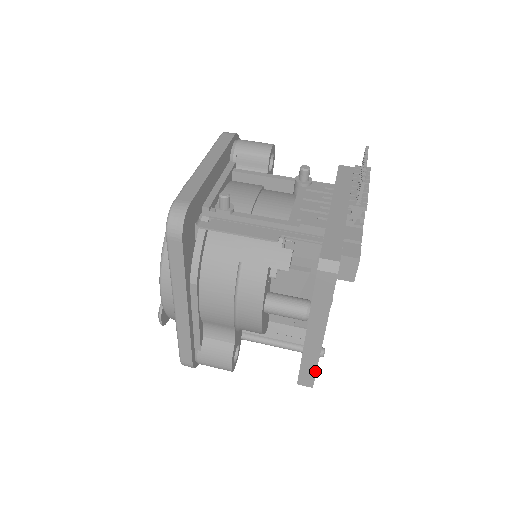
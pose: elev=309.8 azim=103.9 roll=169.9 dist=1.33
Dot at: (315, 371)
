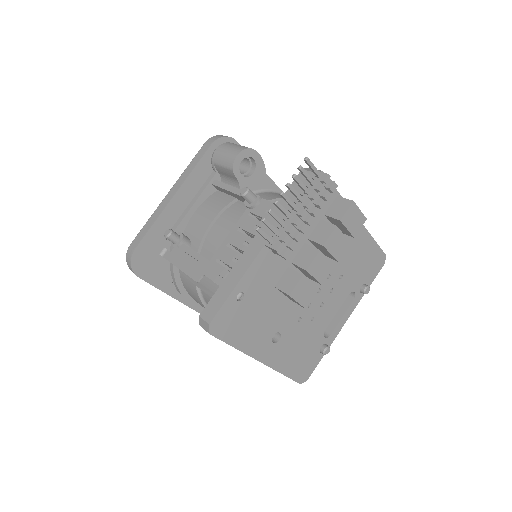
Dot at: (287, 376)
